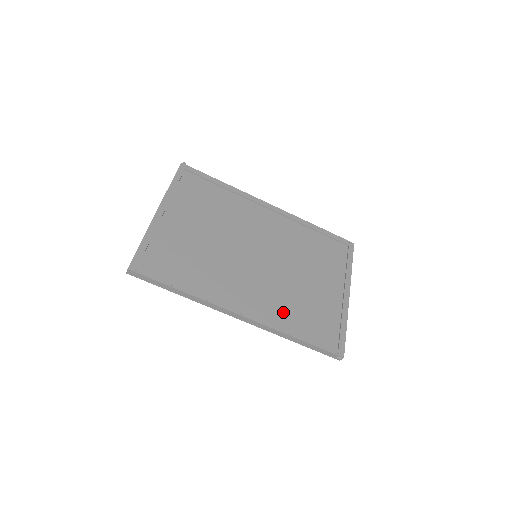
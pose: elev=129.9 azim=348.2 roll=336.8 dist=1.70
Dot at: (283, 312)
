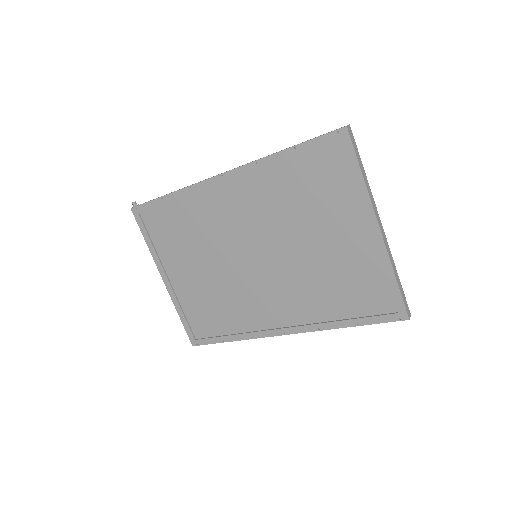
Dot at: (317, 306)
